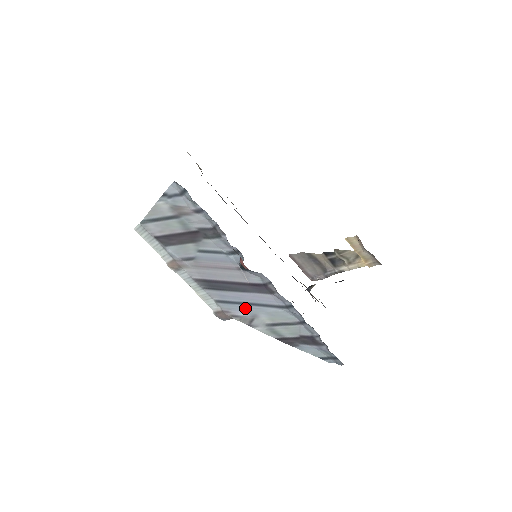
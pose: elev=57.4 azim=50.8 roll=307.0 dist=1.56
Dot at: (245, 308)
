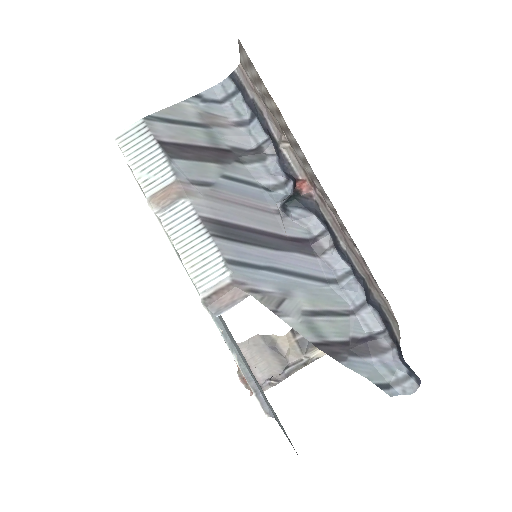
Dot at: (273, 279)
